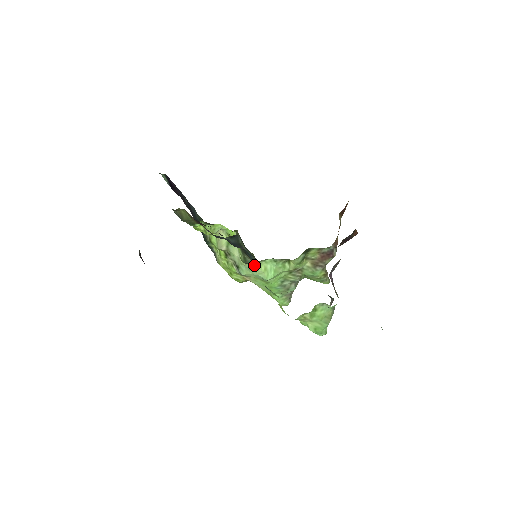
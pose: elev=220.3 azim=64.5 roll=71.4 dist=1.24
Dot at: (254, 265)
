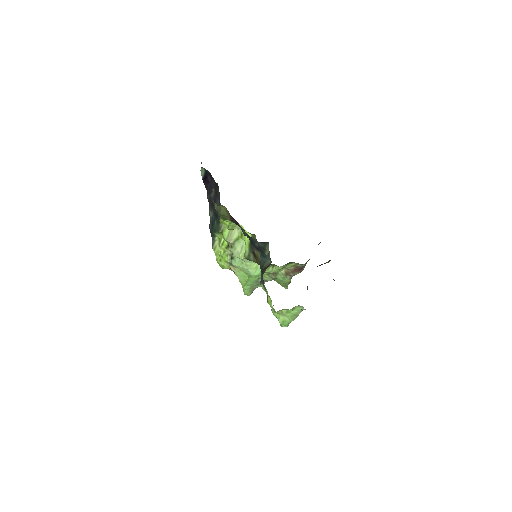
Dot at: (250, 261)
